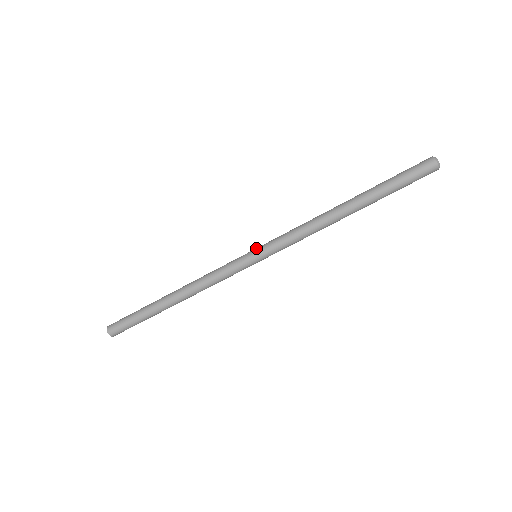
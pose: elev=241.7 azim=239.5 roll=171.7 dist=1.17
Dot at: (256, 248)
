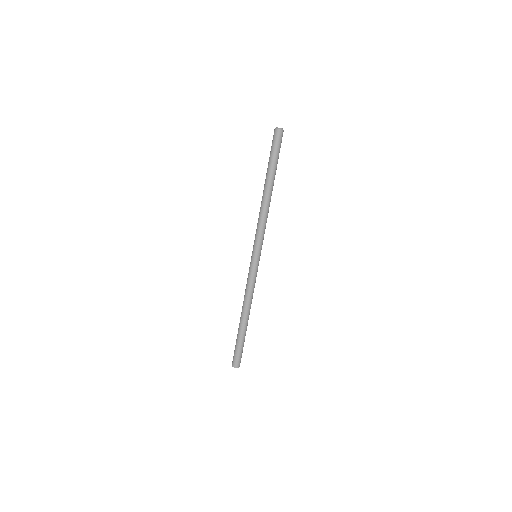
Dot at: (252, 253)
